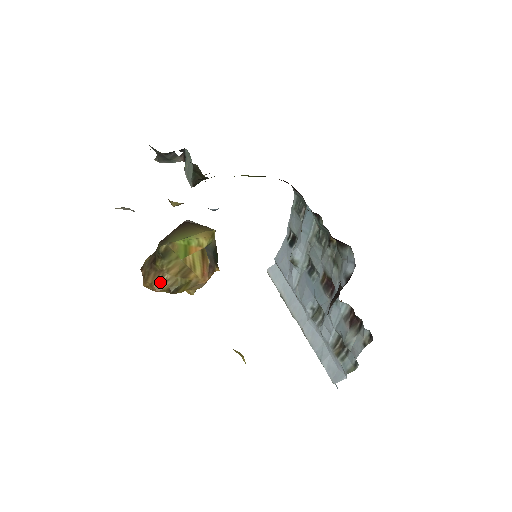
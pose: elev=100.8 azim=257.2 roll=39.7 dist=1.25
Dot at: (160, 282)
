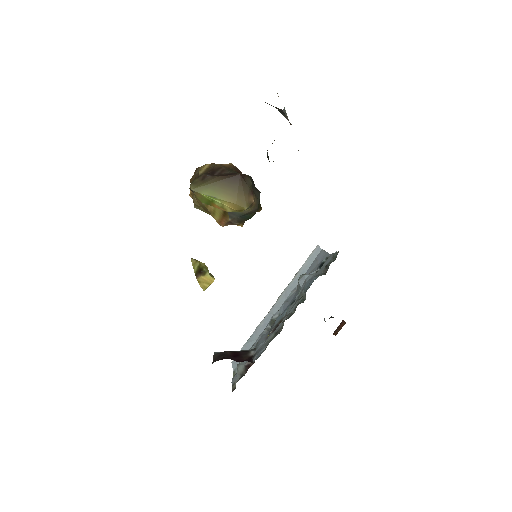
Dot at: (193, 194)
